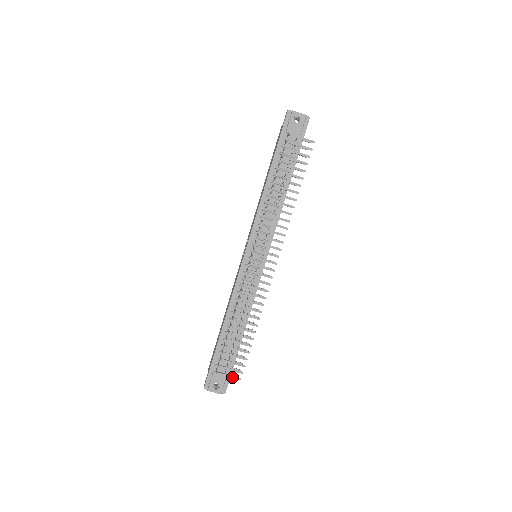
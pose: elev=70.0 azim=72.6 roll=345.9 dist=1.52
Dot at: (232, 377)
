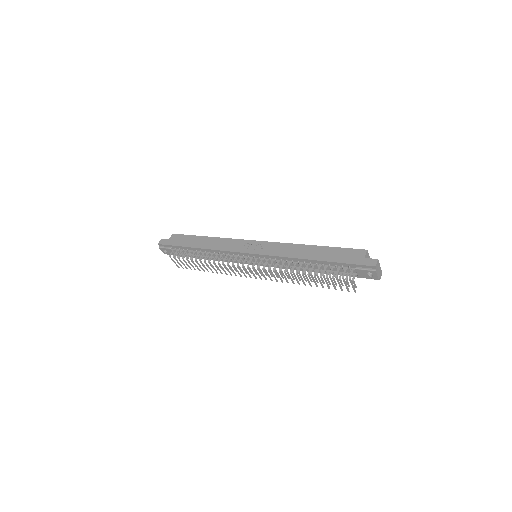
Dot at: (176, 264)
